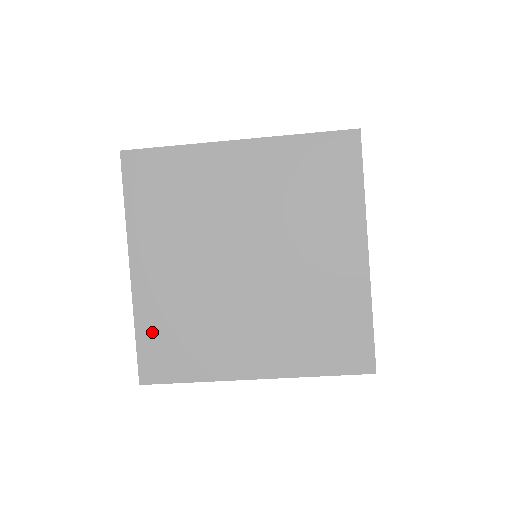
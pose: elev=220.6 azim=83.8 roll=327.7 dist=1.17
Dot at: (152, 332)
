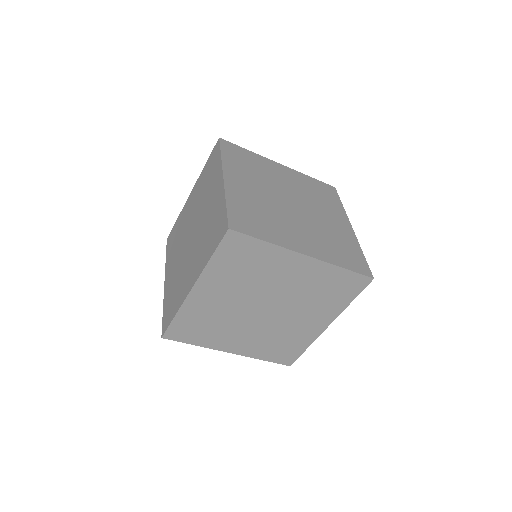
Dot at: (167, 305)
